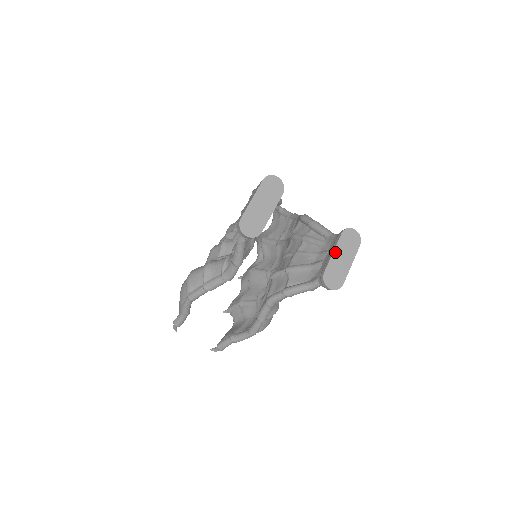
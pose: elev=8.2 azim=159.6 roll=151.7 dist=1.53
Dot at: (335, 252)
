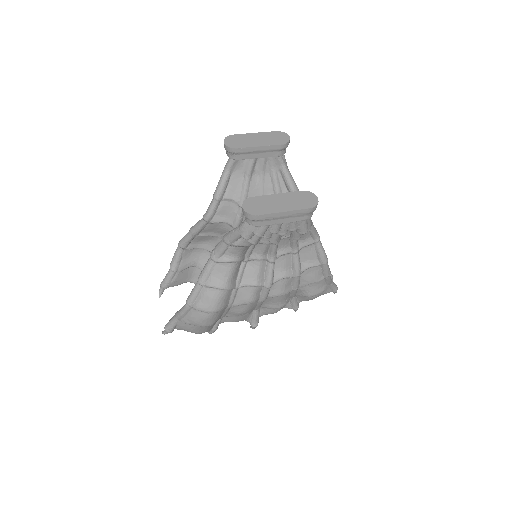
Dot at: (279, 195)
